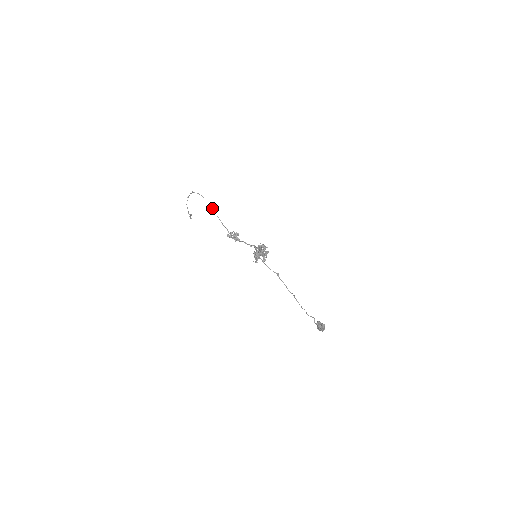
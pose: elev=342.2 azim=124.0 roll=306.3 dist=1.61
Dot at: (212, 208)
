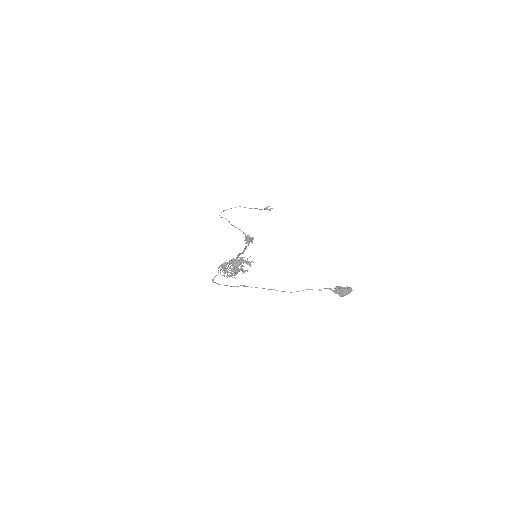
Dot at: (229, 222)
